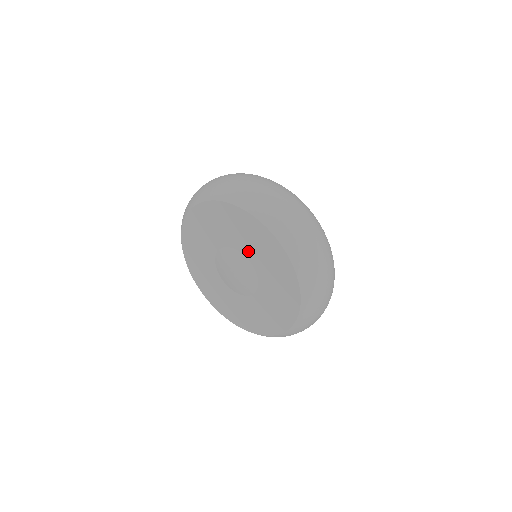
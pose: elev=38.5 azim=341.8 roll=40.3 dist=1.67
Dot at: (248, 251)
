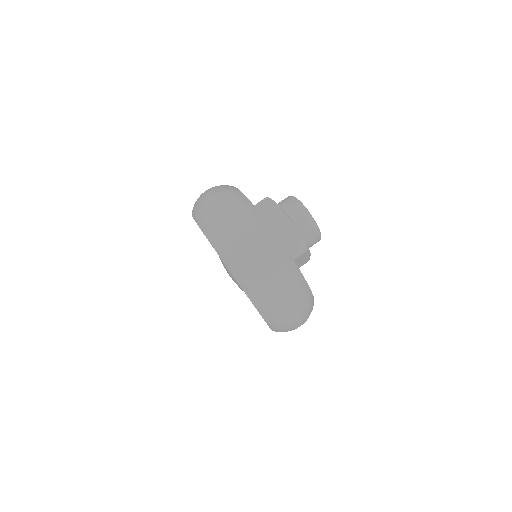
Dot at: occluded
